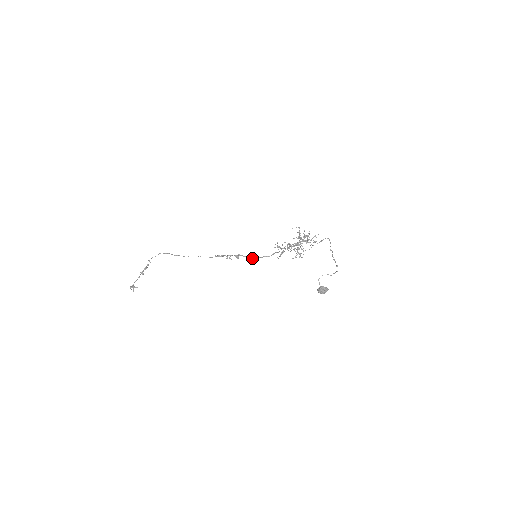
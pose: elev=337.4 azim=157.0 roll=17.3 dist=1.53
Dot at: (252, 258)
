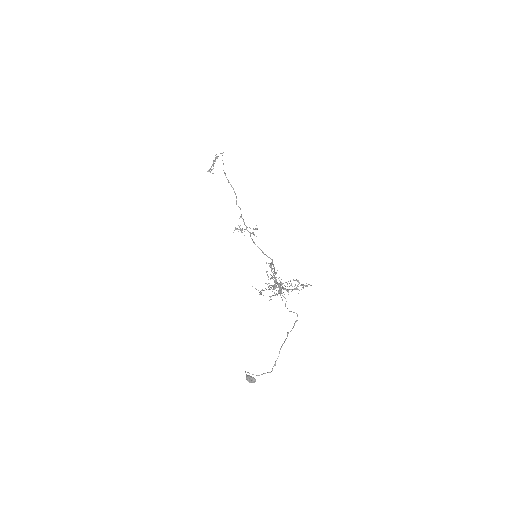
Dot at: occluded
